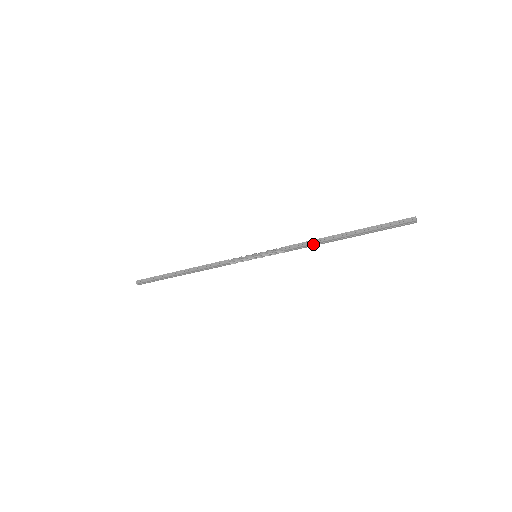
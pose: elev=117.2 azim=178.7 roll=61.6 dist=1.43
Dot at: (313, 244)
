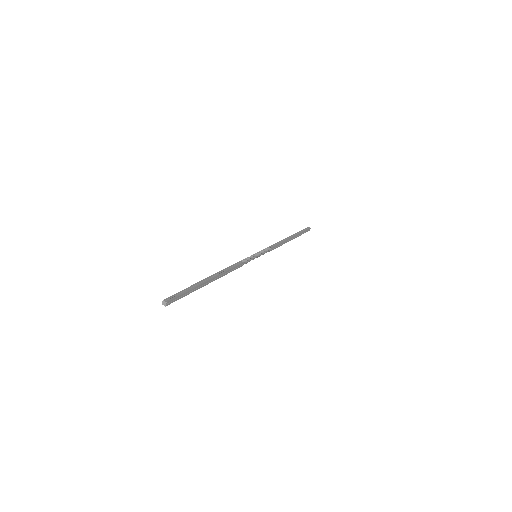
Dot at: (282, 243)
